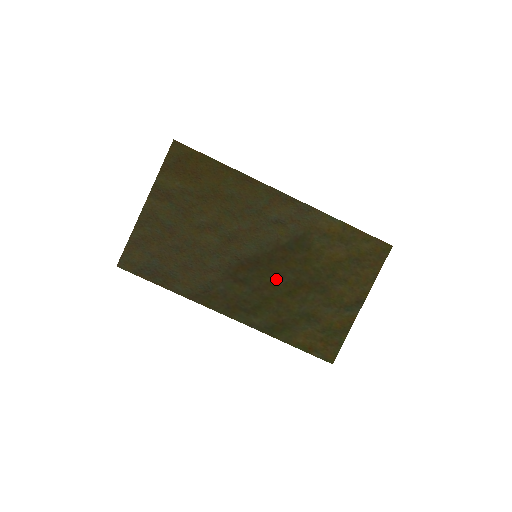
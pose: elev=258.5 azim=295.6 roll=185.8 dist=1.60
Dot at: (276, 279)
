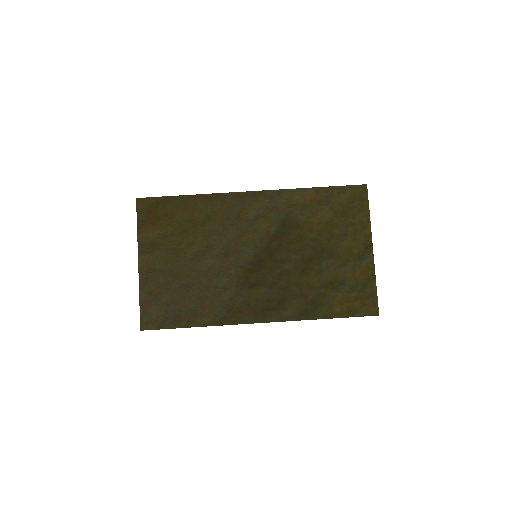
Dot at: (284, 266)
